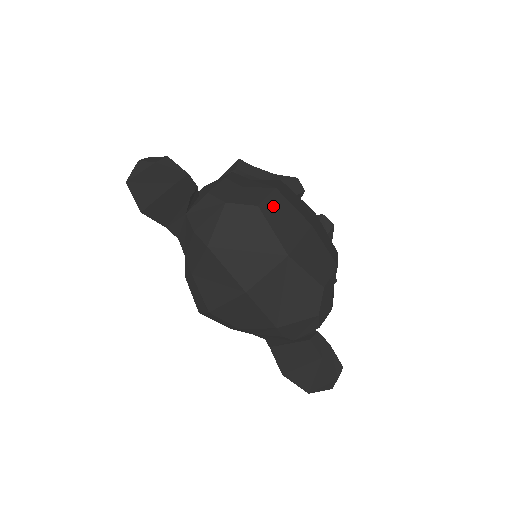
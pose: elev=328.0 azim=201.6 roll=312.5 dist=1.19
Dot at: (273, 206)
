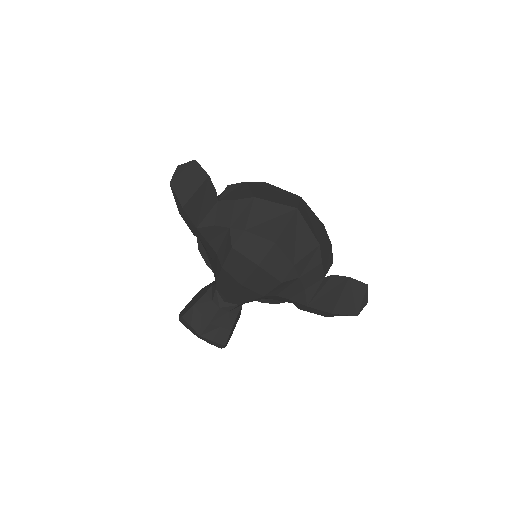
Dot at: occluded
